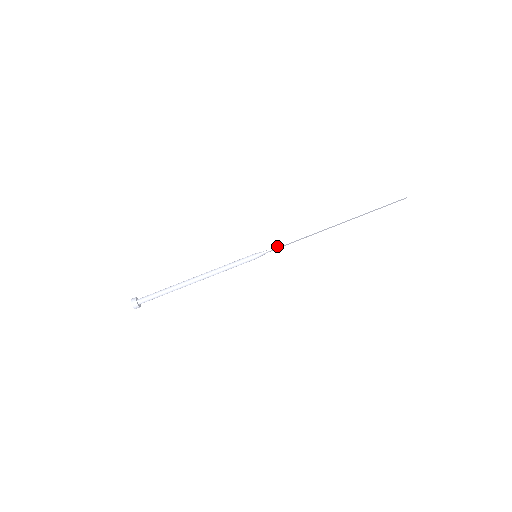
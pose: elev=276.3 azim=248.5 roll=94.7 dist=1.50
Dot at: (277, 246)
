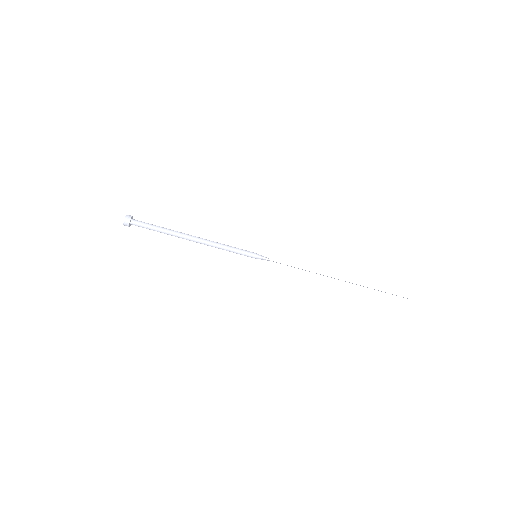
Dot at: occluded
